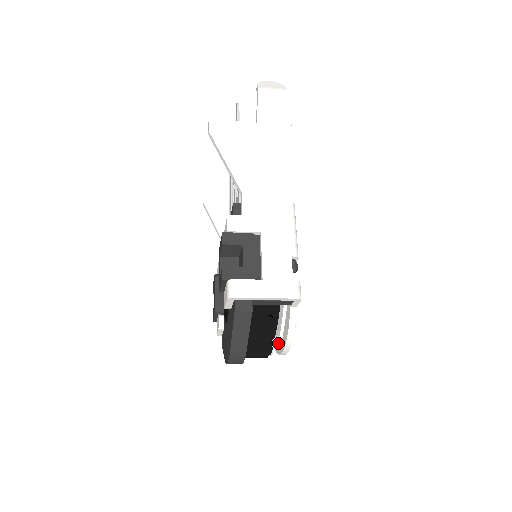
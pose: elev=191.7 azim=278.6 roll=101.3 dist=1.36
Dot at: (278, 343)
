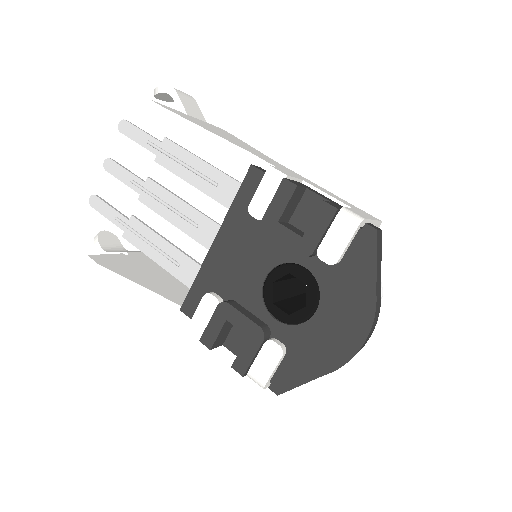
Dot at: (381, 291)
